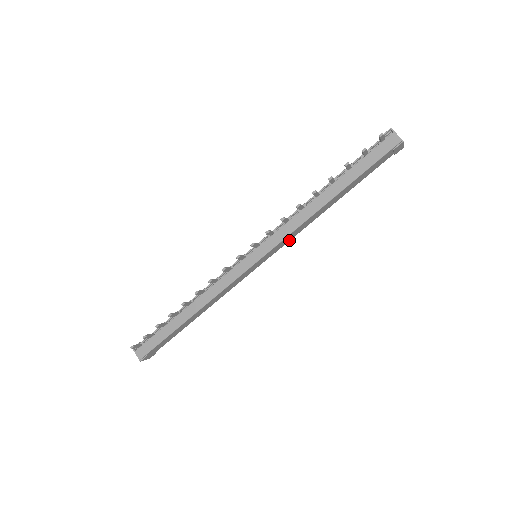
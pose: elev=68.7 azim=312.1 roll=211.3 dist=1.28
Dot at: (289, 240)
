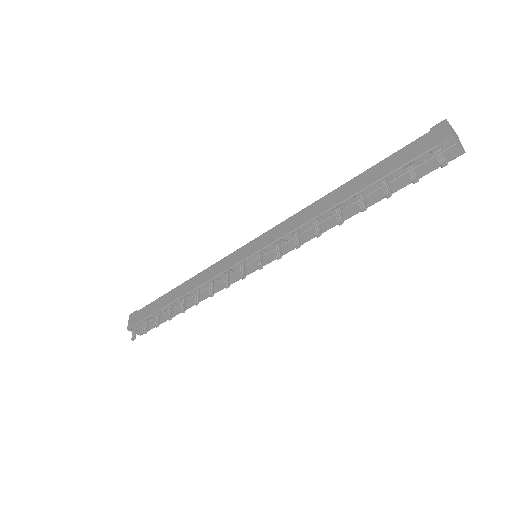
Dot at: occluded
